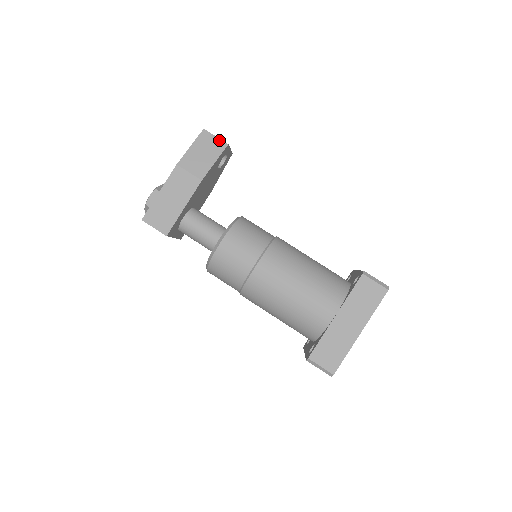
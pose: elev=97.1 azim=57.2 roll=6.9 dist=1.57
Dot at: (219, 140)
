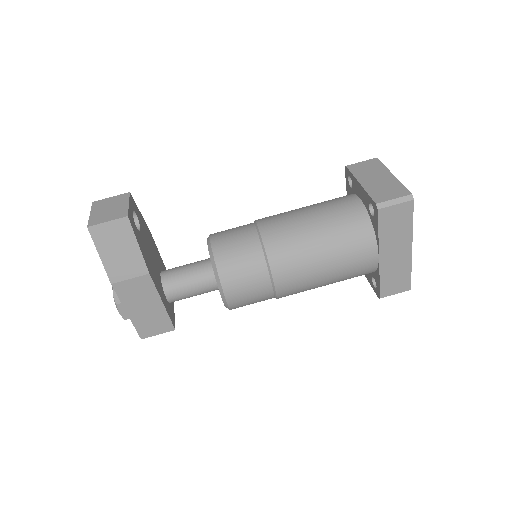
Dot at: (115, 222)
